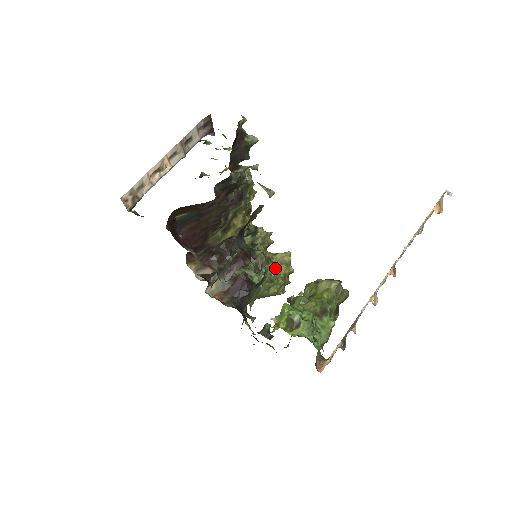
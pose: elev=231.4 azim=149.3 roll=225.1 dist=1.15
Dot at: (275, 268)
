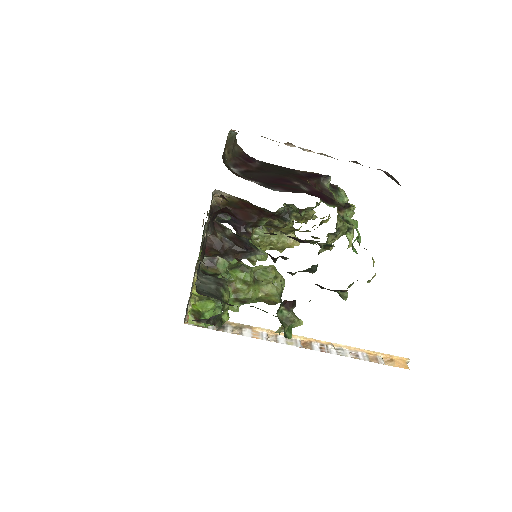
Dot at: (263, 257)
